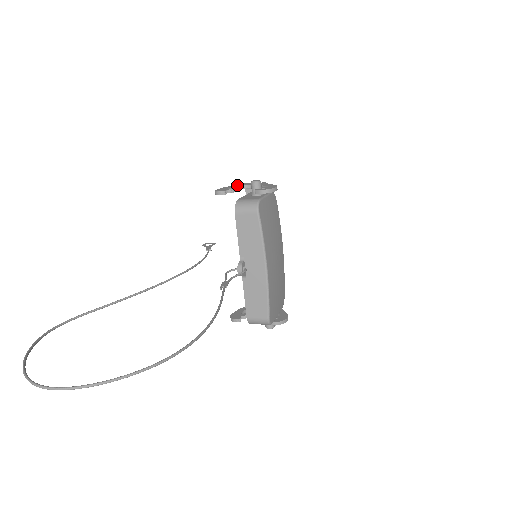
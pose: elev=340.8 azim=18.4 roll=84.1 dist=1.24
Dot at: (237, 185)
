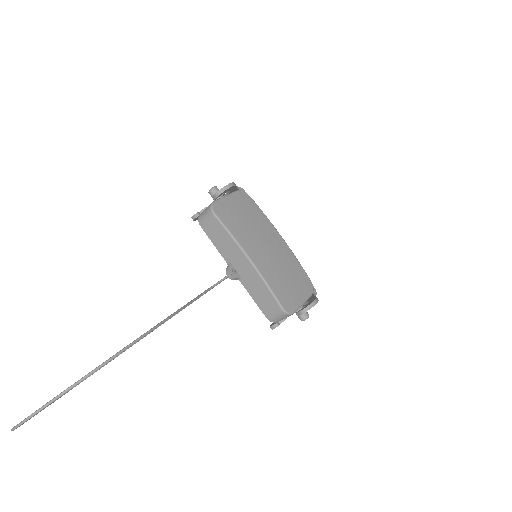
Dot at: occluded
